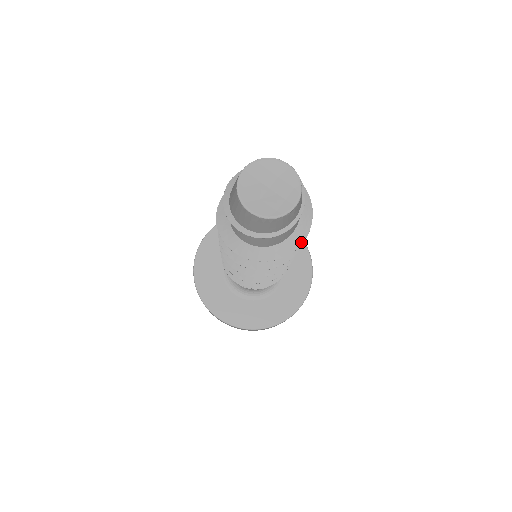
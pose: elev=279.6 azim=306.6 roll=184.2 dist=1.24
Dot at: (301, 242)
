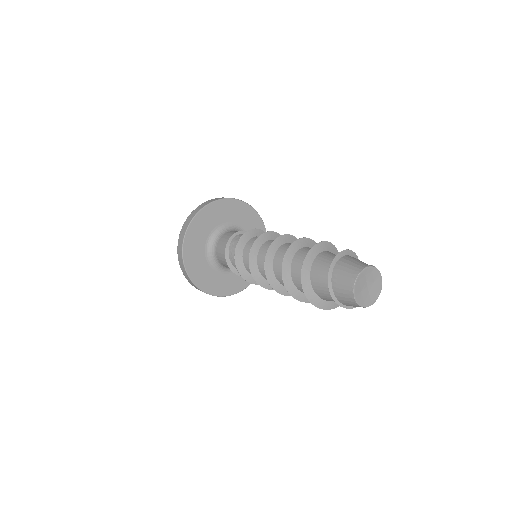
Dot at: occluded
